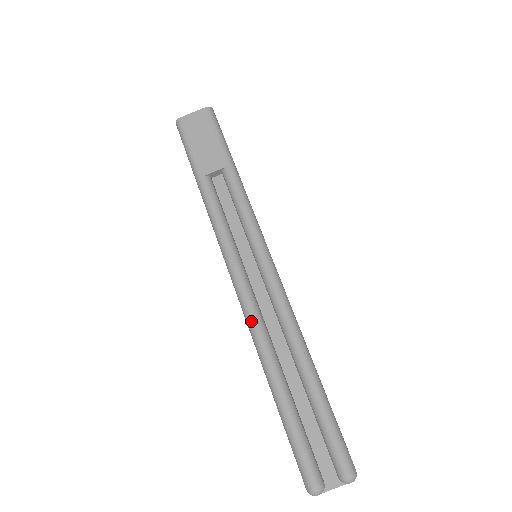
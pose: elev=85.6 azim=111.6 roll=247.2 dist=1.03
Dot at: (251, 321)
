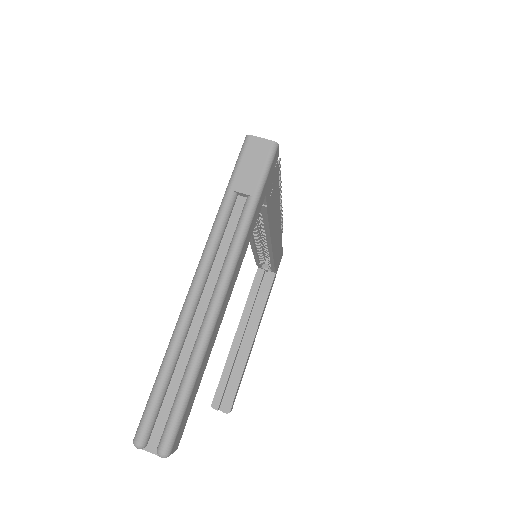
Dot at: (183, 313)
